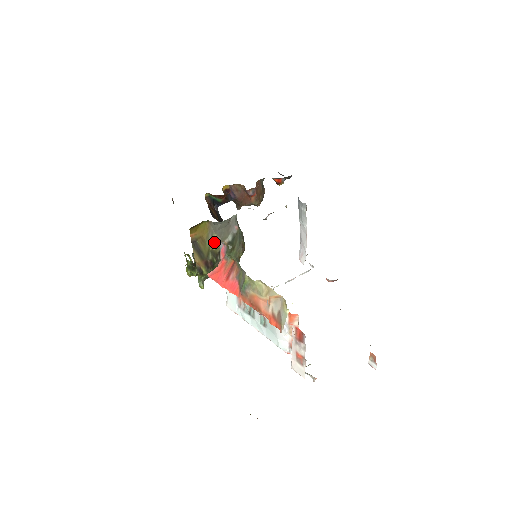
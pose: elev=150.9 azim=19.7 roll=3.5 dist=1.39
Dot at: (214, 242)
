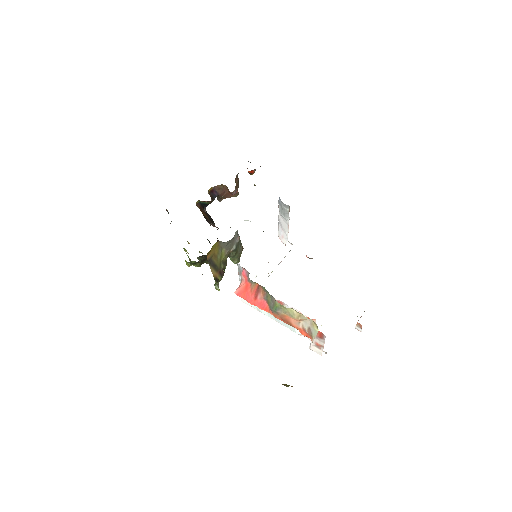
Dot at: (223, 255)
